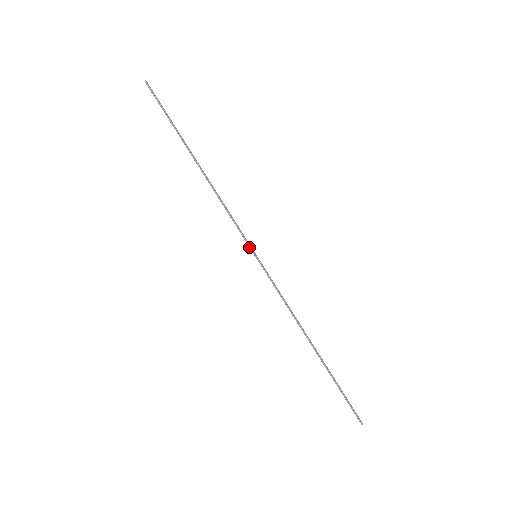
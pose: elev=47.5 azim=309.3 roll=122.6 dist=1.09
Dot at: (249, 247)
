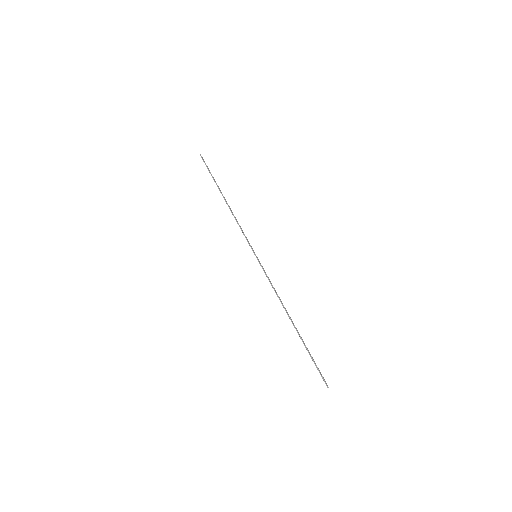
Dot at: (252, 250)
